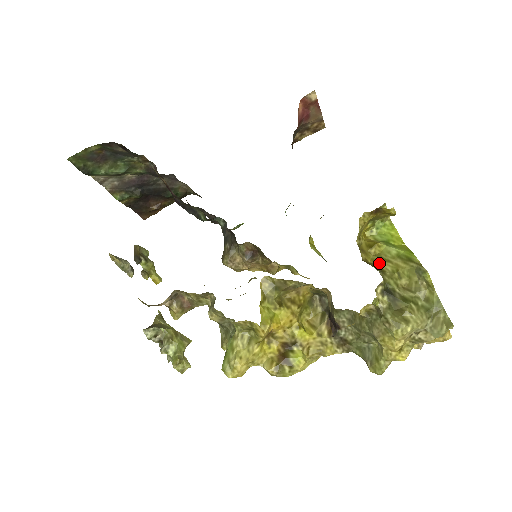
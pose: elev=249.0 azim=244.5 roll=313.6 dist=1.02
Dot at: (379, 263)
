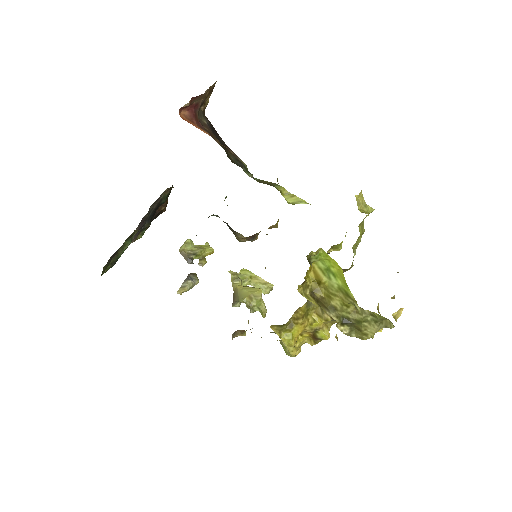
Dot at: (330, 299)
